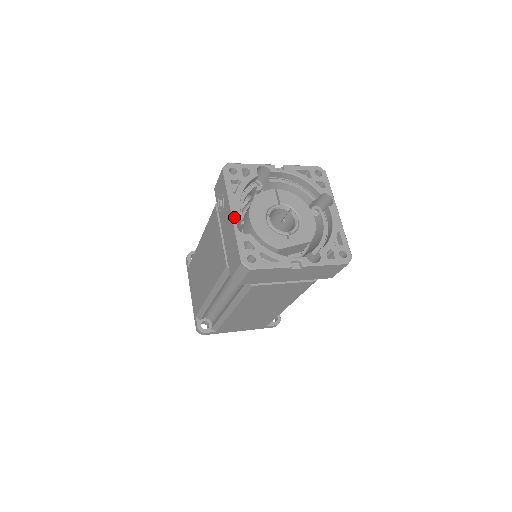
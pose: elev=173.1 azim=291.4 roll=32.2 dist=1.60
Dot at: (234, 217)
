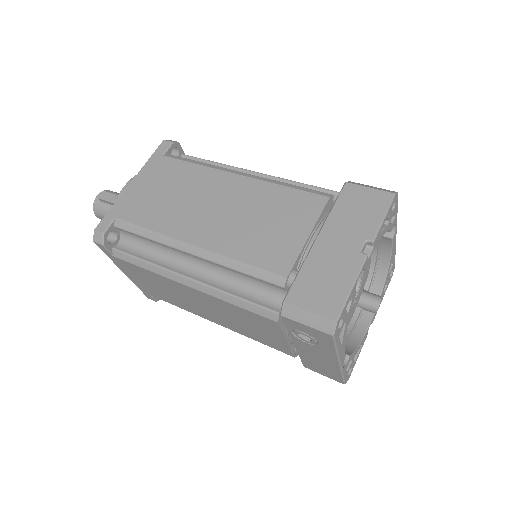
Dot at: (342, 364)
